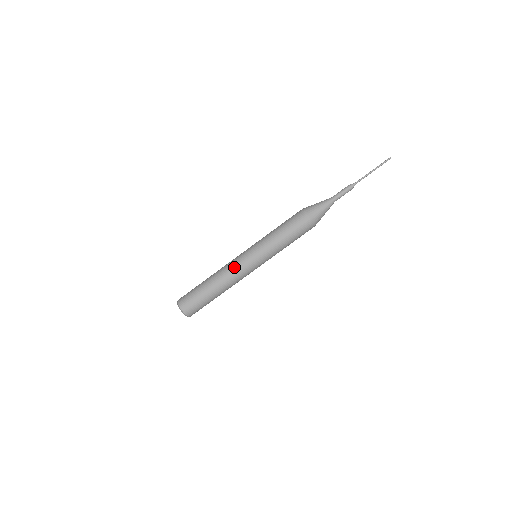
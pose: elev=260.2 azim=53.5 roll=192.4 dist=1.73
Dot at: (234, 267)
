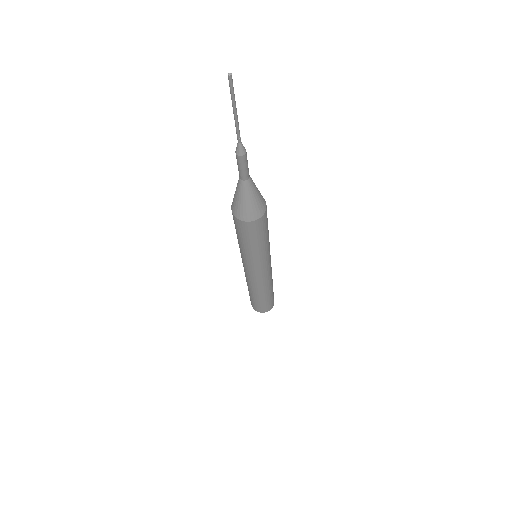
Dot at: (253, 282)
